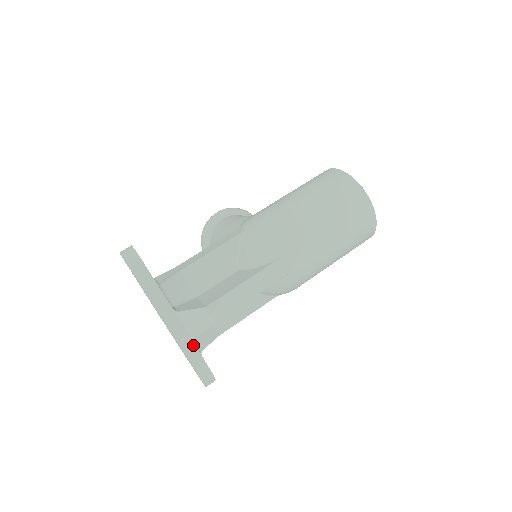
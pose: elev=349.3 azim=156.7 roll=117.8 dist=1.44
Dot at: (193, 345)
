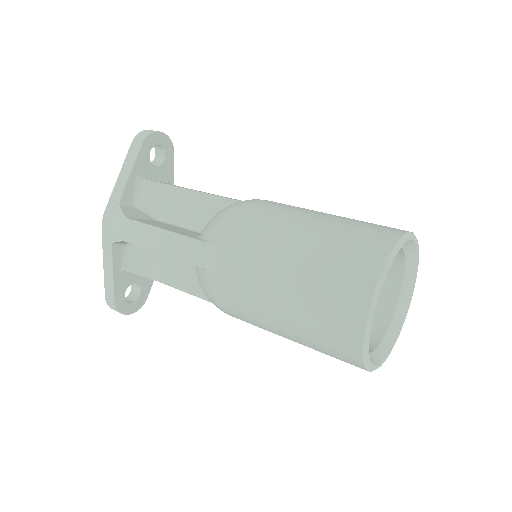
Dot at: (111, 249)
